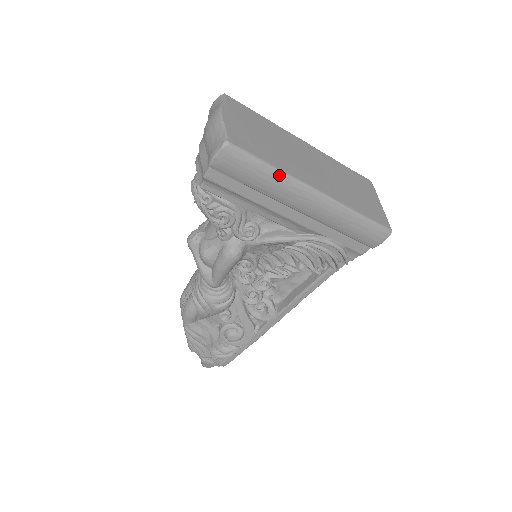
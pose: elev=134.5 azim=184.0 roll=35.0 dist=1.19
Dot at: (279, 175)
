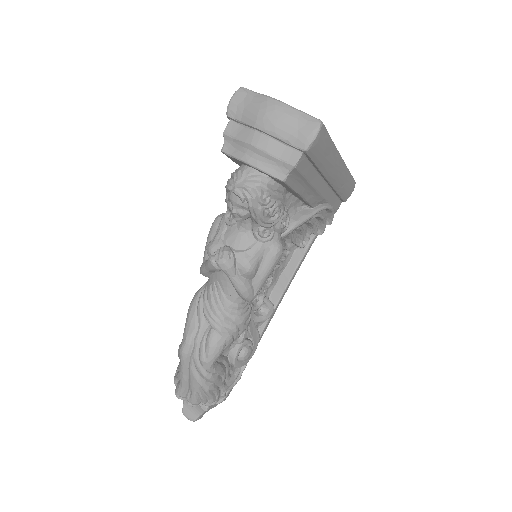
Dot at: (334, 147)
